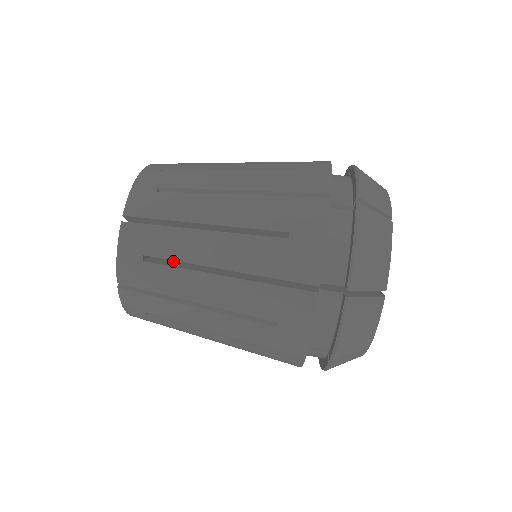
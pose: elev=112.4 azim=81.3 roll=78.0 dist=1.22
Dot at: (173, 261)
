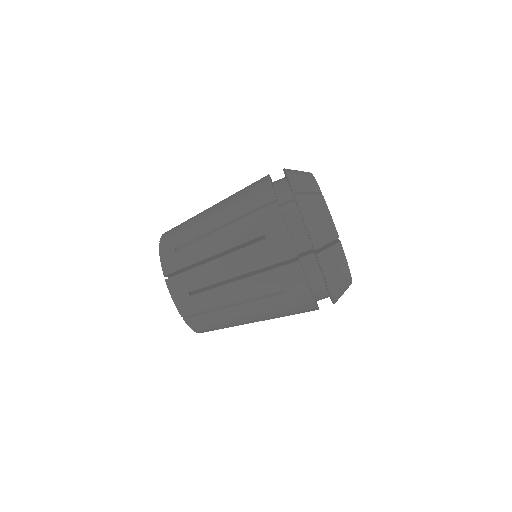
Dot at: occluded
